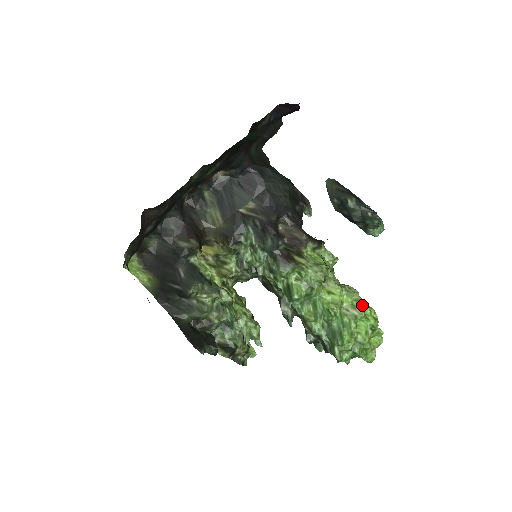
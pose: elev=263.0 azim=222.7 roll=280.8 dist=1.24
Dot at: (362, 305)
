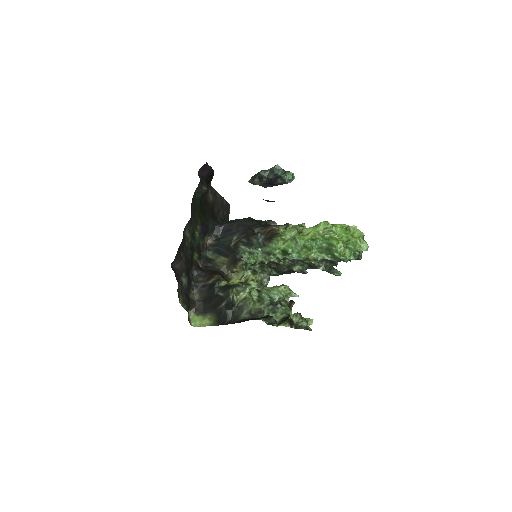
Dot at: (329, 223)
